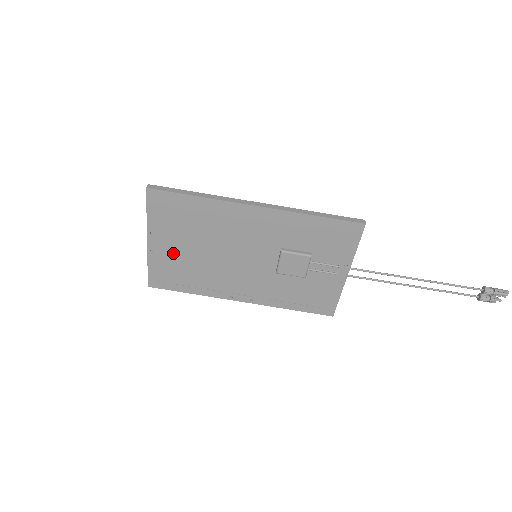
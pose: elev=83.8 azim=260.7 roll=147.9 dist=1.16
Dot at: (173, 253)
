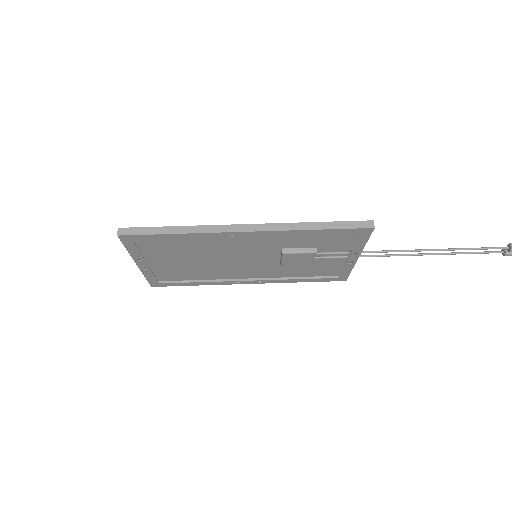
Dot at: (167, 264)
